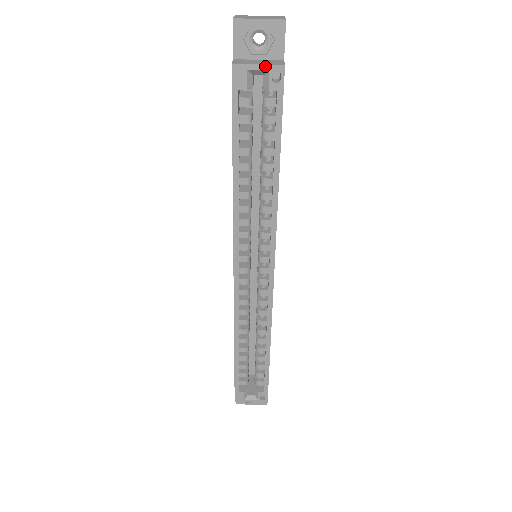
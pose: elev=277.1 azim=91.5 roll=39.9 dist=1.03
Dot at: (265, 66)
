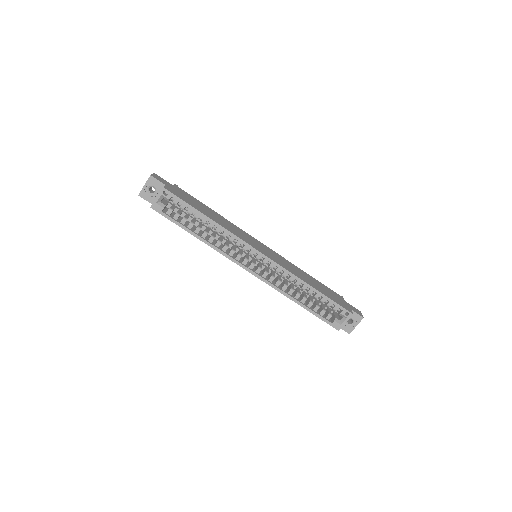
Dot at: (159, 195)
